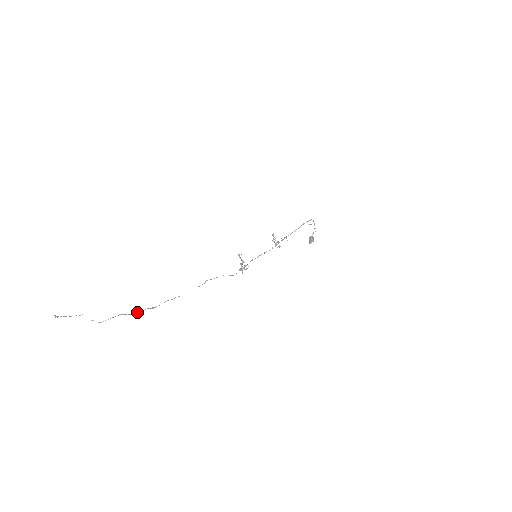
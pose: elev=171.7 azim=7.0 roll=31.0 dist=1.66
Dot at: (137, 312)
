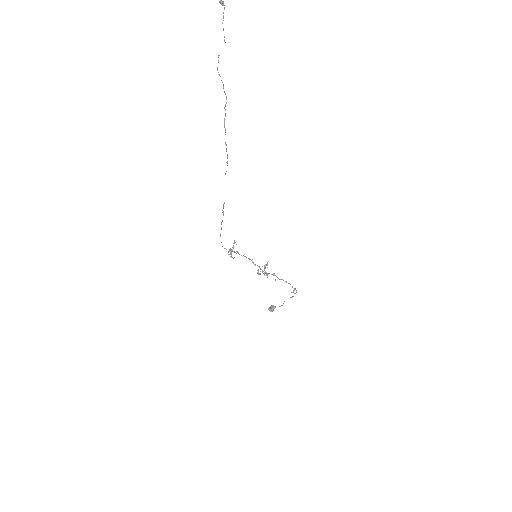
Dot at: (224, 122)
